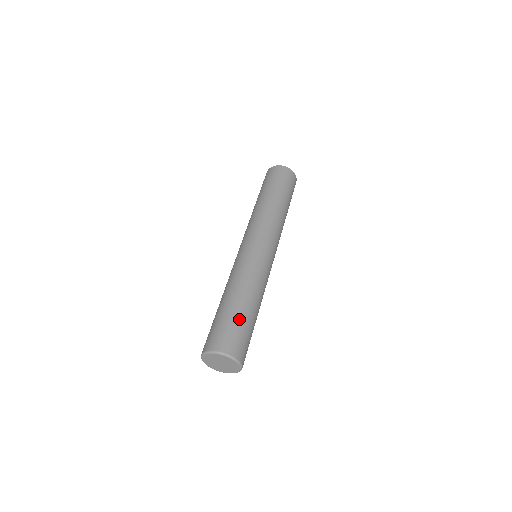
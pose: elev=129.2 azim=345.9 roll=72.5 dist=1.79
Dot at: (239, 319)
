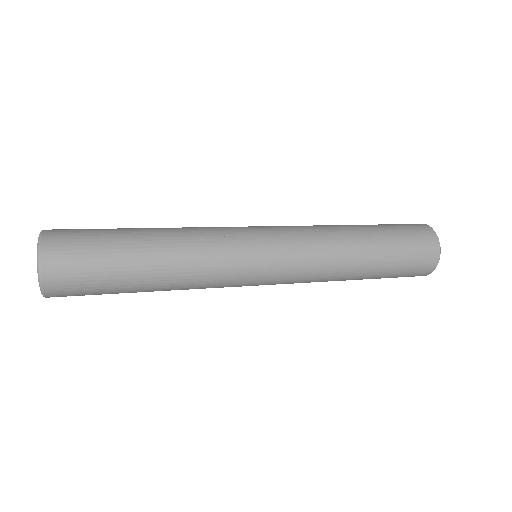
Dot at: (111, 232)
